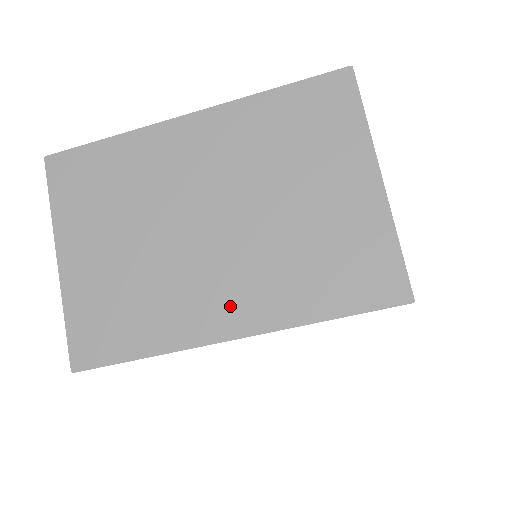
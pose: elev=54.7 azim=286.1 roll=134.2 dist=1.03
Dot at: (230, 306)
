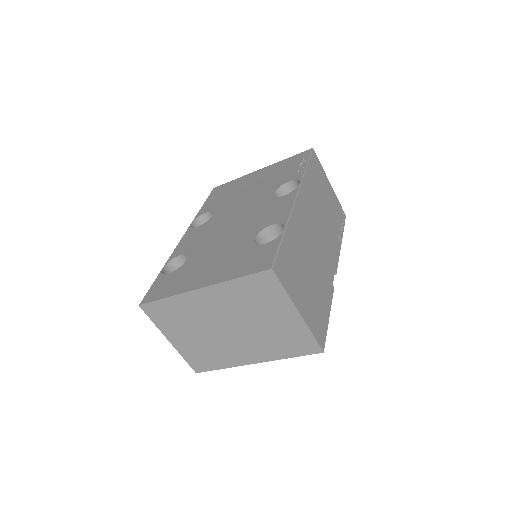
Dot at: (250, 354)
